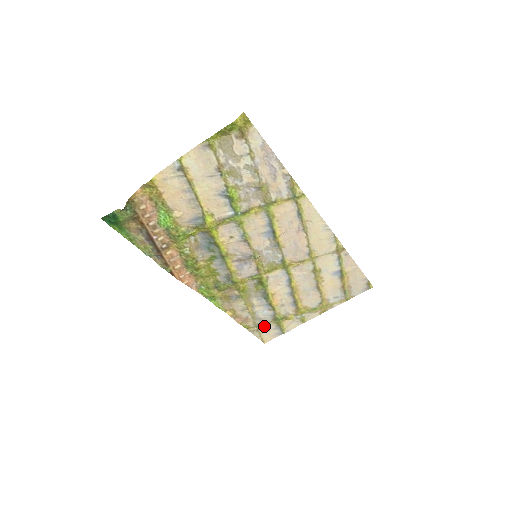
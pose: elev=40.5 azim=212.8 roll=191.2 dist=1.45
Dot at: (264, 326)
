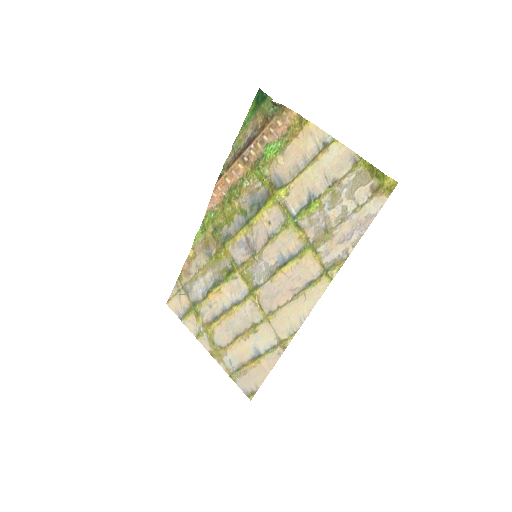
Dot at: (185, 295)
